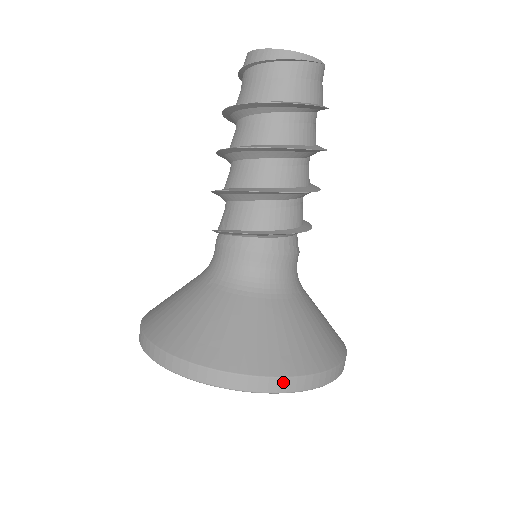
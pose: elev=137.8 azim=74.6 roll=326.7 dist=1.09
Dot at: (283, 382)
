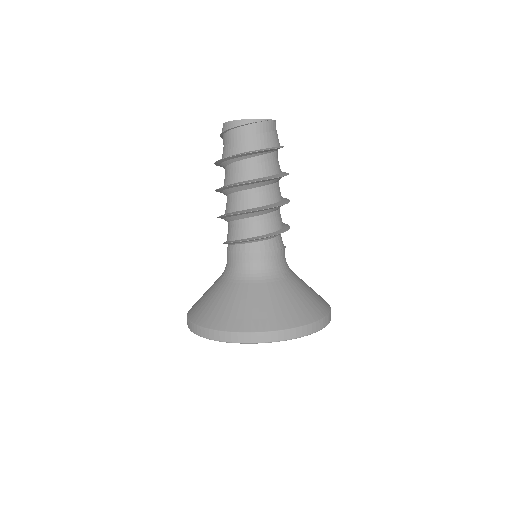
Dot at: (261, 335)
